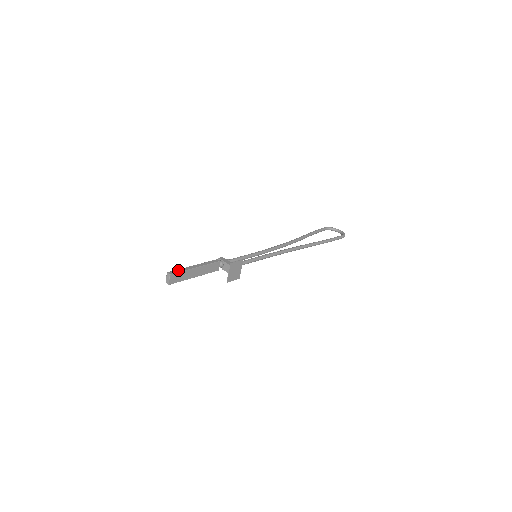
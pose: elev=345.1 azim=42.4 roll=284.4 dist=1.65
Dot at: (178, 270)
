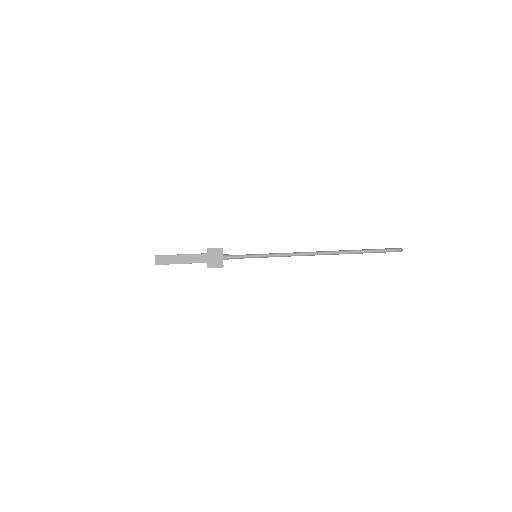
Dot at: (165, 255)
